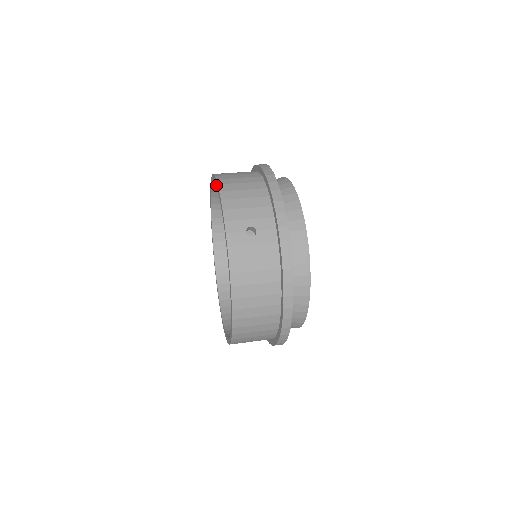
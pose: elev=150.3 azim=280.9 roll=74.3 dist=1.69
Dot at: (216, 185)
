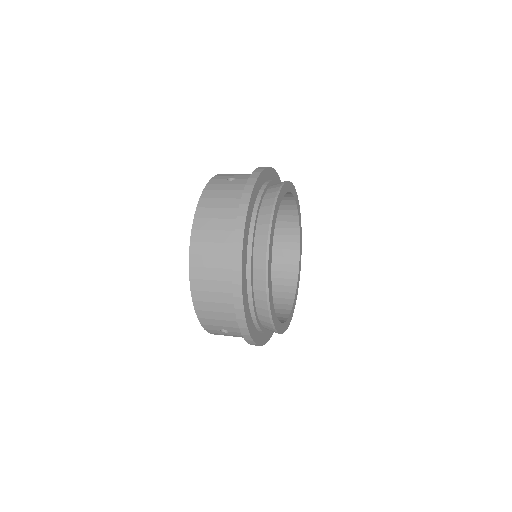
Dot at: occluded
